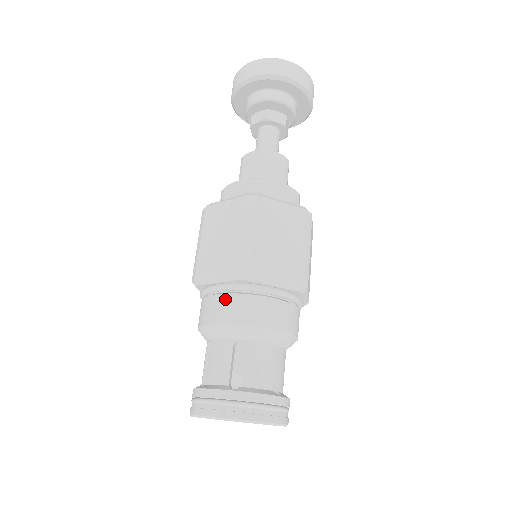
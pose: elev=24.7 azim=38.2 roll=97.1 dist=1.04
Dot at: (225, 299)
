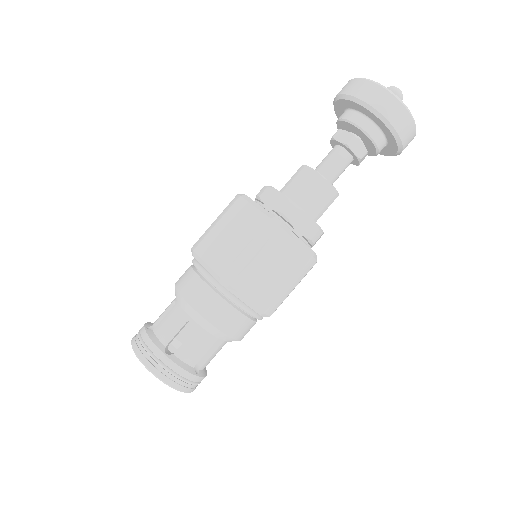
Dot at: (202, 286)
